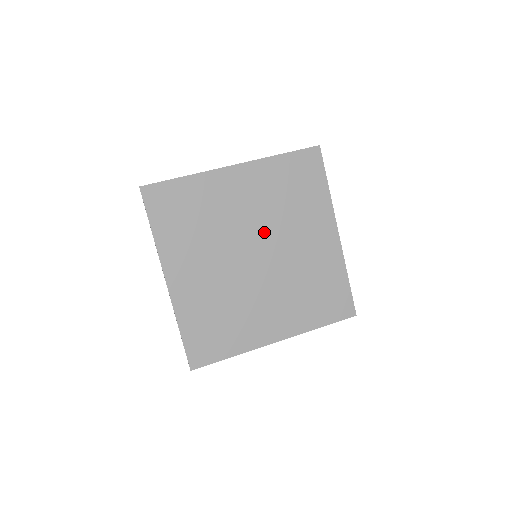
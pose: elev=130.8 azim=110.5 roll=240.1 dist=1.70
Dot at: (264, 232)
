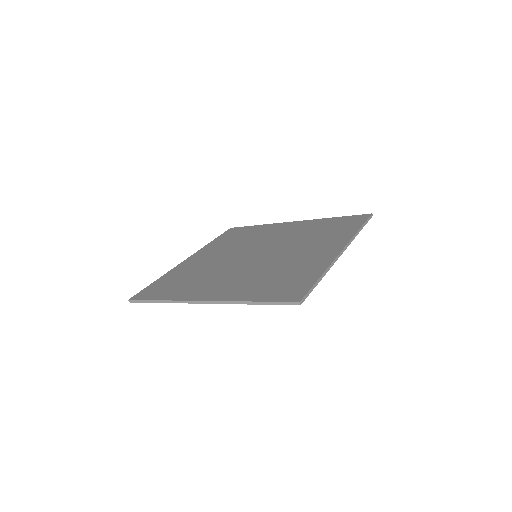
Dot at: (277, 245)
